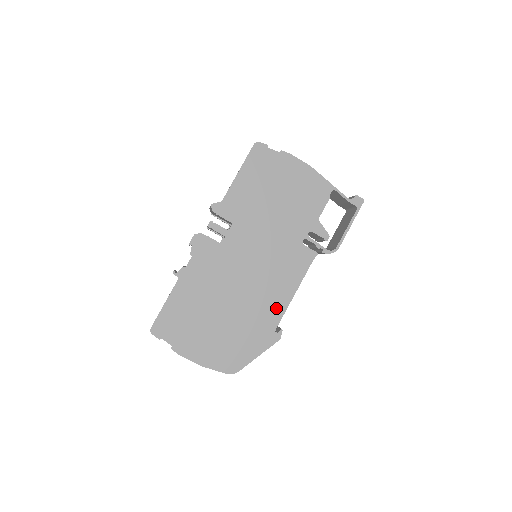
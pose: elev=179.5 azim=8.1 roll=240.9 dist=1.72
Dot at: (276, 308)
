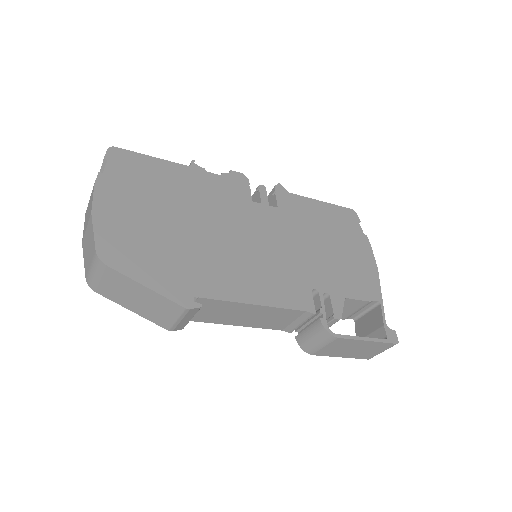
Dot at: (224, 287)
